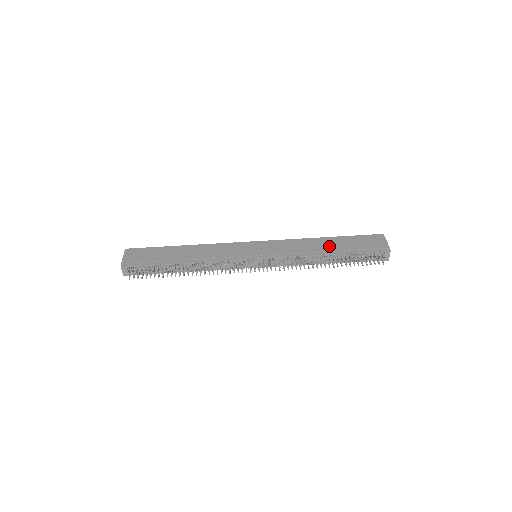
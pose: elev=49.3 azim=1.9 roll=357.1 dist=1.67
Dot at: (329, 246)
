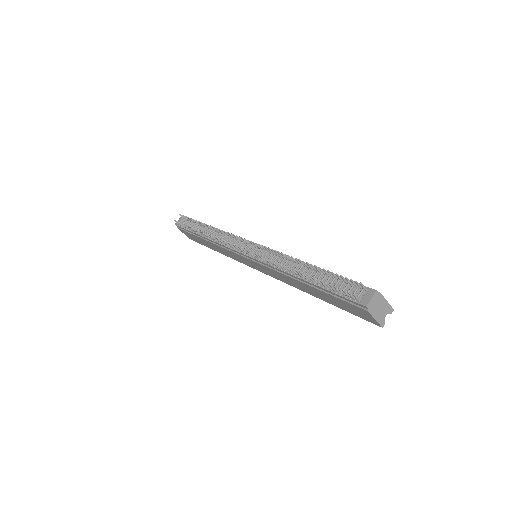
Dot at: occluded
